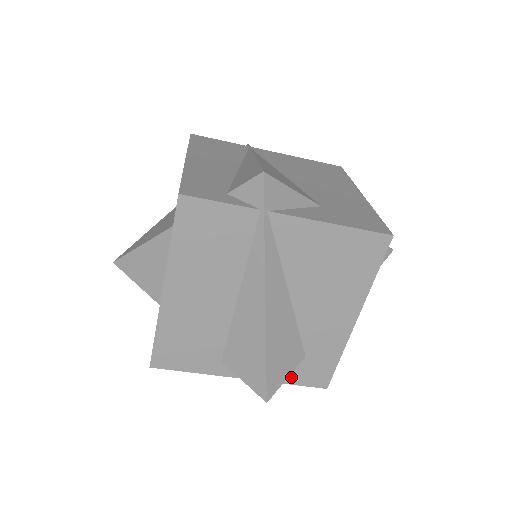
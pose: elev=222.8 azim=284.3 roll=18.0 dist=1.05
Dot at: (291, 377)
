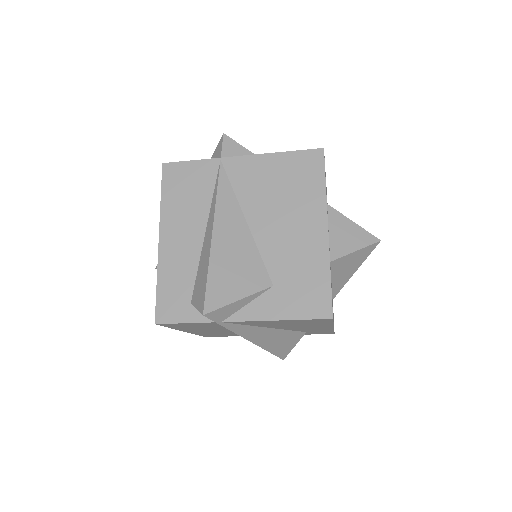
Dot at: occluded
